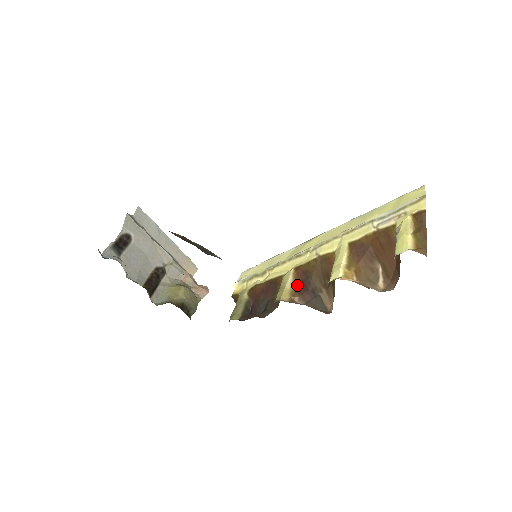
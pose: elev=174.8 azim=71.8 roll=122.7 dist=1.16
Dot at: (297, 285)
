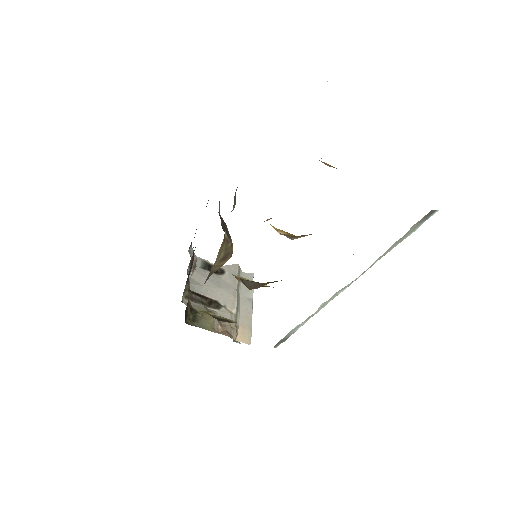
Dot at: occluded
